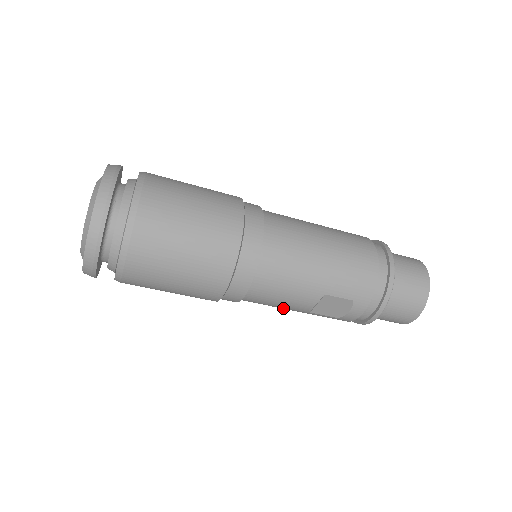
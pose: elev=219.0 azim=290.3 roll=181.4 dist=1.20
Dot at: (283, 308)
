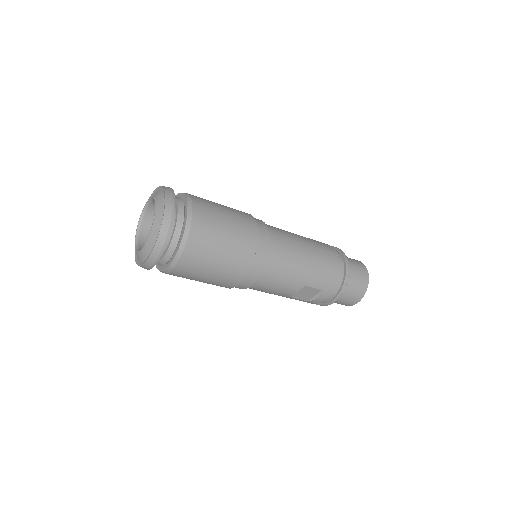
Dot at: occluded
